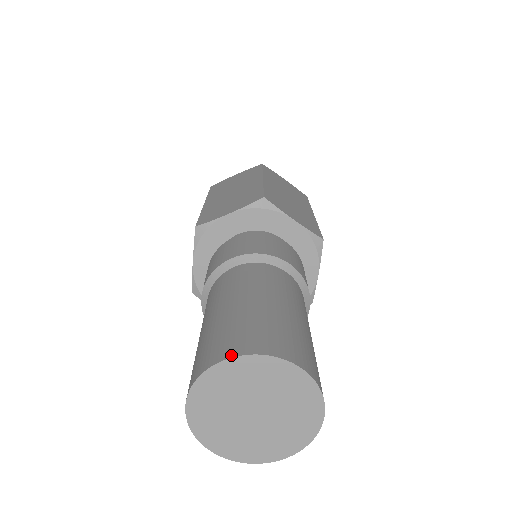
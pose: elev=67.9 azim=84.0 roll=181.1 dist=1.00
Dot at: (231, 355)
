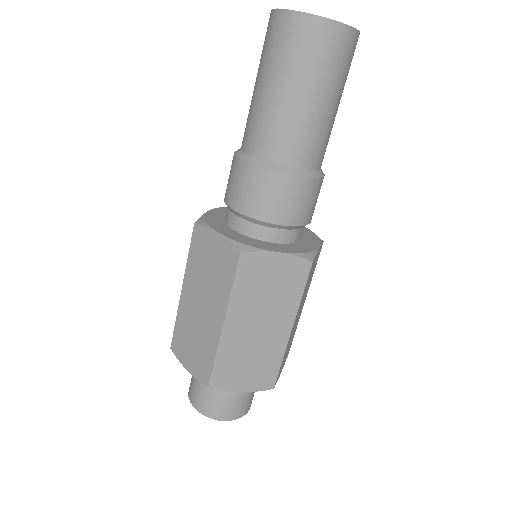
Dot at: occluded
